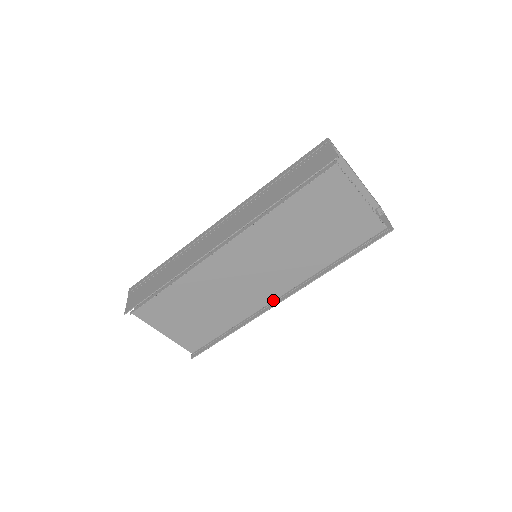
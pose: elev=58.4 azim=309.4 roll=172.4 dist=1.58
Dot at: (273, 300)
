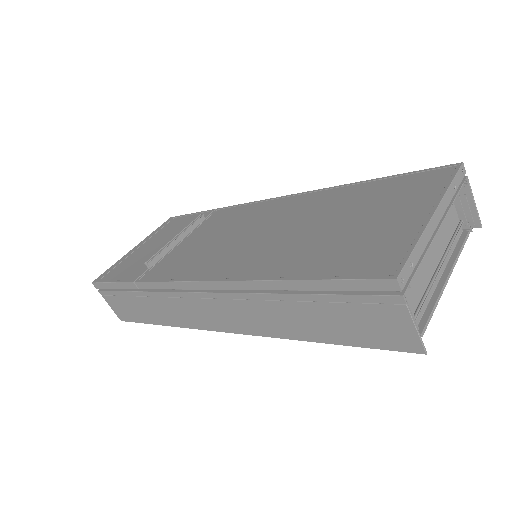
Dot at: occluded
